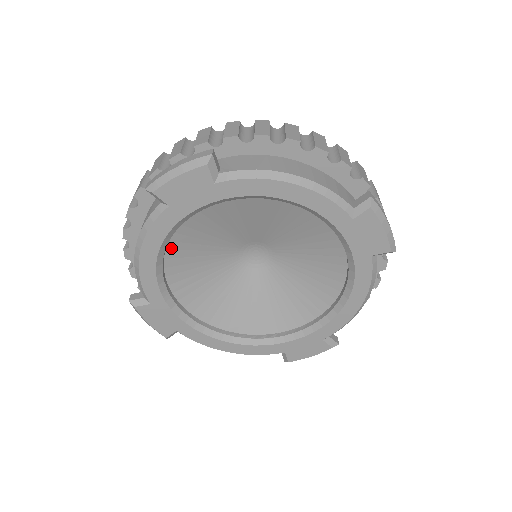
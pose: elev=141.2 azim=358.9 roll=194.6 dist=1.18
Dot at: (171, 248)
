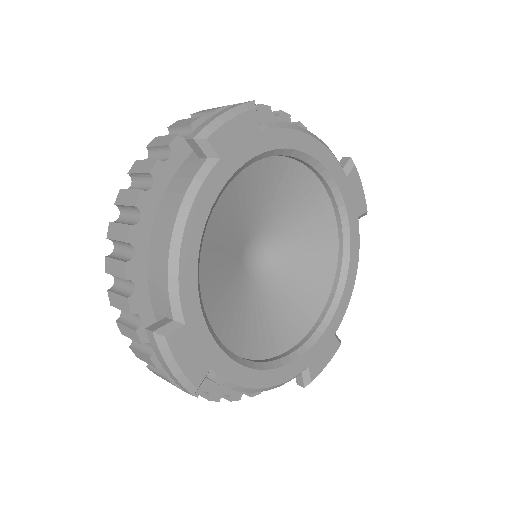
Dot at: occluded
